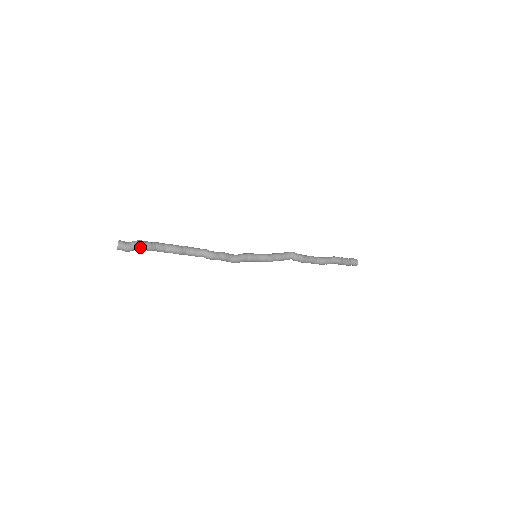
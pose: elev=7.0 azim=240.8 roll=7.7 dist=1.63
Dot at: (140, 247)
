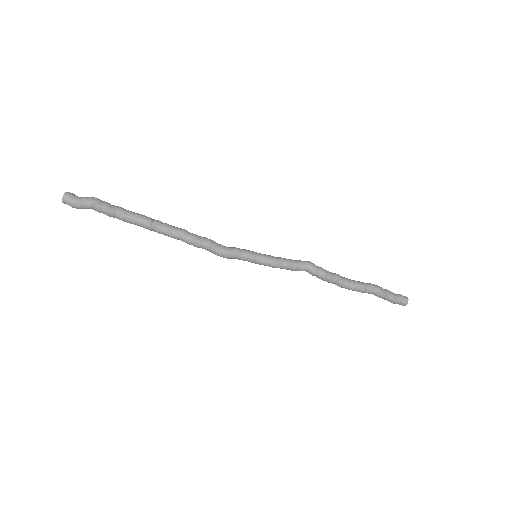
Dot at: (93, 205)
